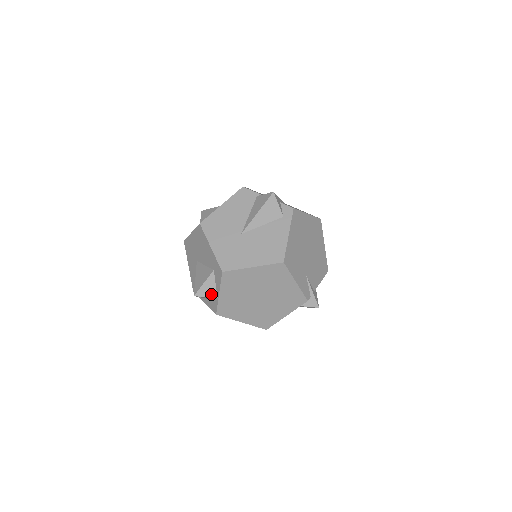
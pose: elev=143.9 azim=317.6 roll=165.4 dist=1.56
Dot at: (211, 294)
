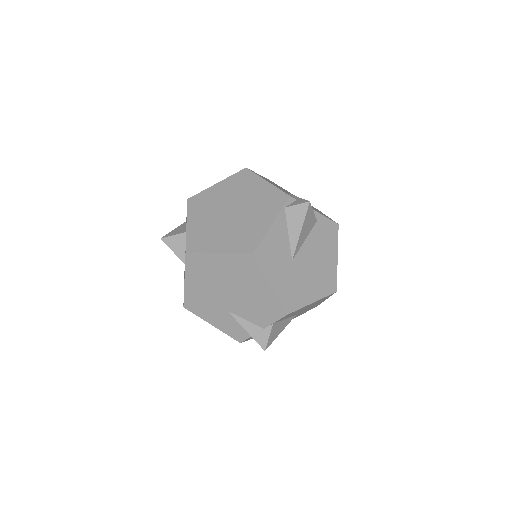
Dot at: (180, 232)
